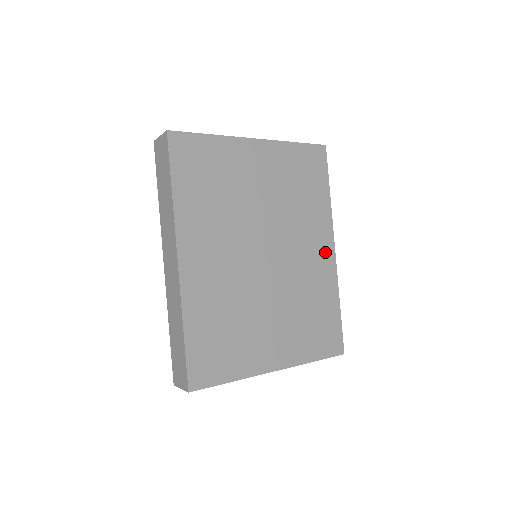
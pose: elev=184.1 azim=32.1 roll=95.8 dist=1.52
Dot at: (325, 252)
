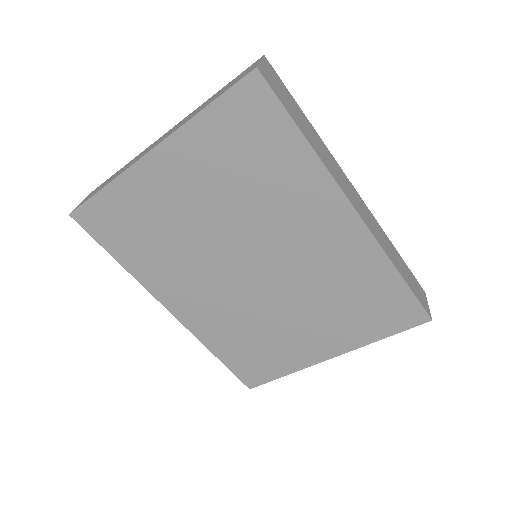
Dot at: (340, 224)
